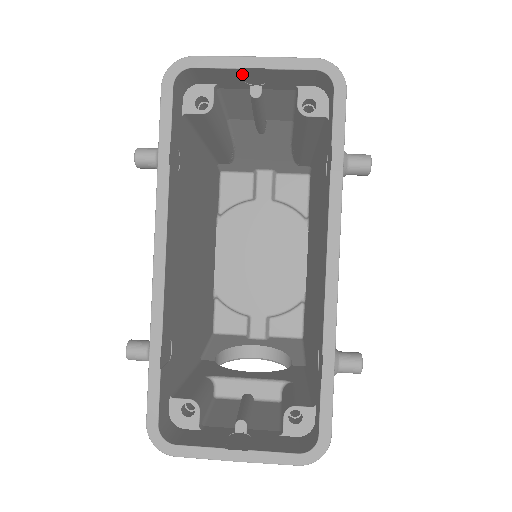
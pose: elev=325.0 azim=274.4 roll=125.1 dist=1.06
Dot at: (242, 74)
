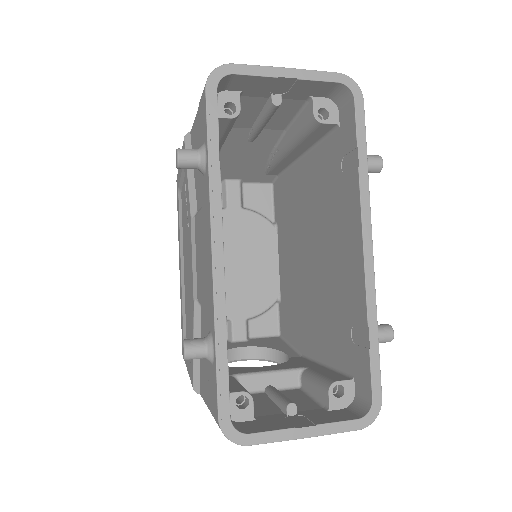
Dot at: (273, 83)
